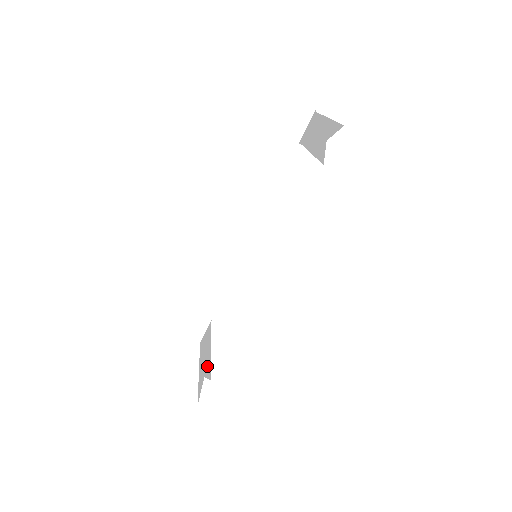
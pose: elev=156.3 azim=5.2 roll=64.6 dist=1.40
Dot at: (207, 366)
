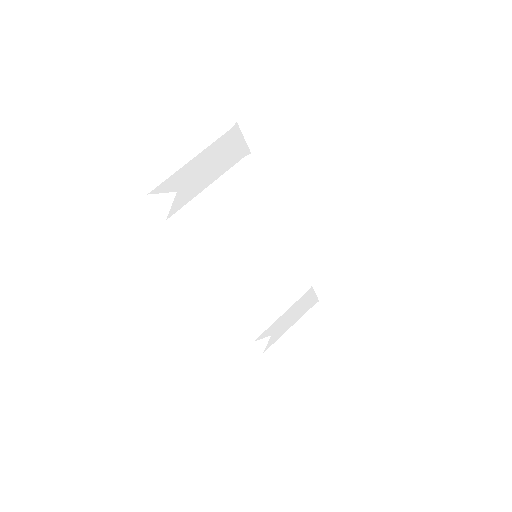
Dot at: (273, 328)
